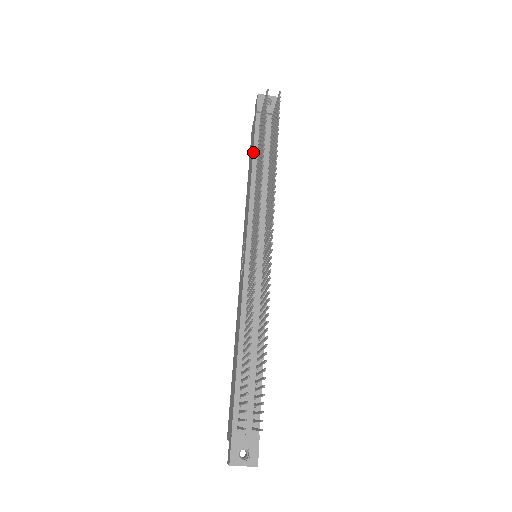
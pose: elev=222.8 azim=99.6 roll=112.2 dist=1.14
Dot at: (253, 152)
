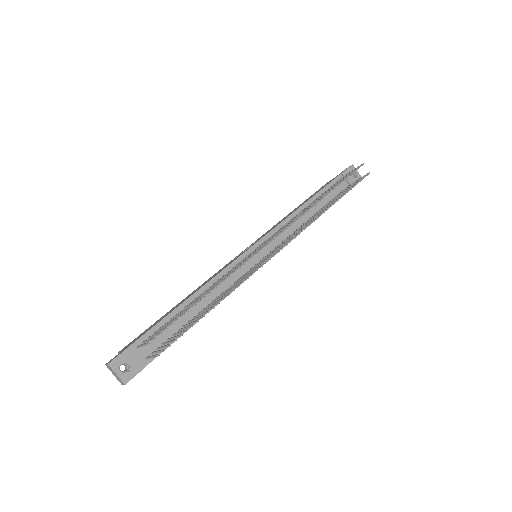
Dot at: (316, 193)
